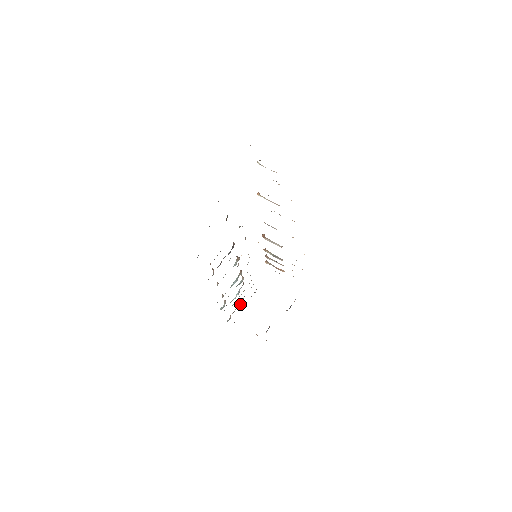
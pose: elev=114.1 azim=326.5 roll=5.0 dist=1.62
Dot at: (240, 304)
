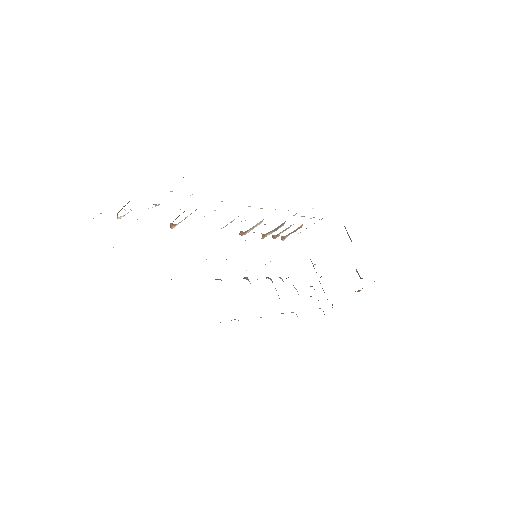
Dot at: occluded
